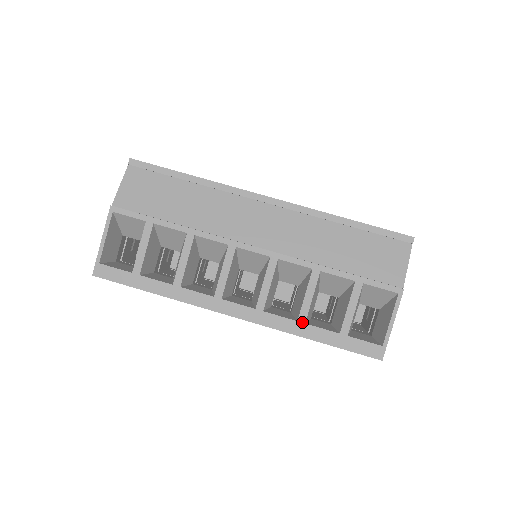
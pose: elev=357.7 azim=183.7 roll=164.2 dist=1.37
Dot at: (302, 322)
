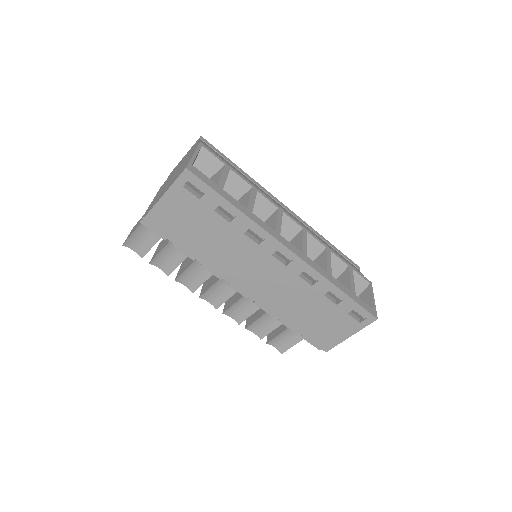
Dot at: (330, 274)
